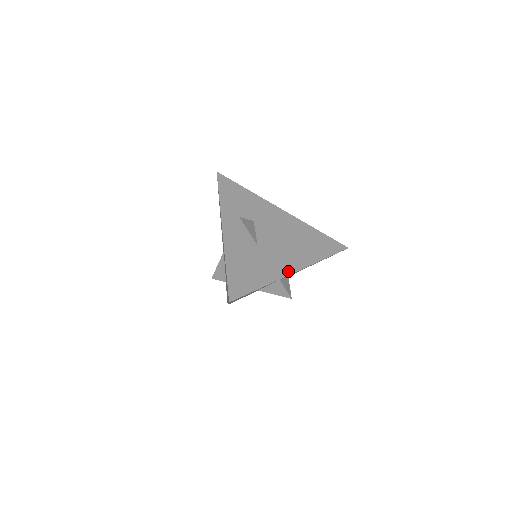
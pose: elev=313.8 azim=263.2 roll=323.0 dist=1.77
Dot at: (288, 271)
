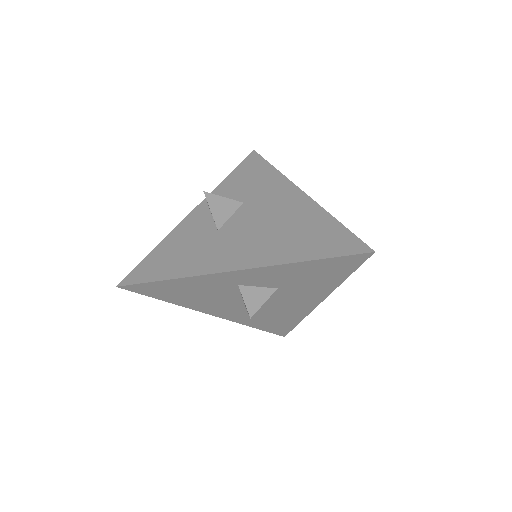
Dot at: (226, 267)
